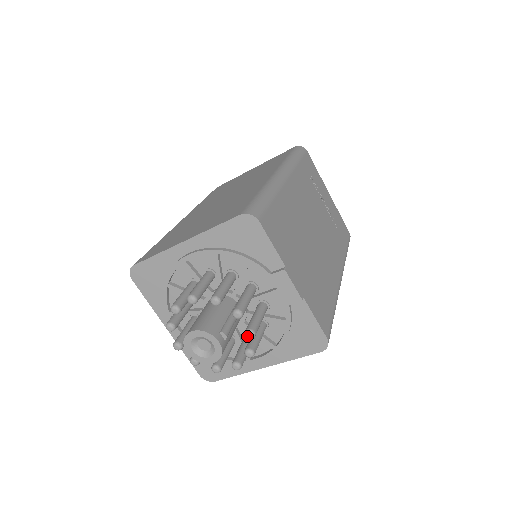
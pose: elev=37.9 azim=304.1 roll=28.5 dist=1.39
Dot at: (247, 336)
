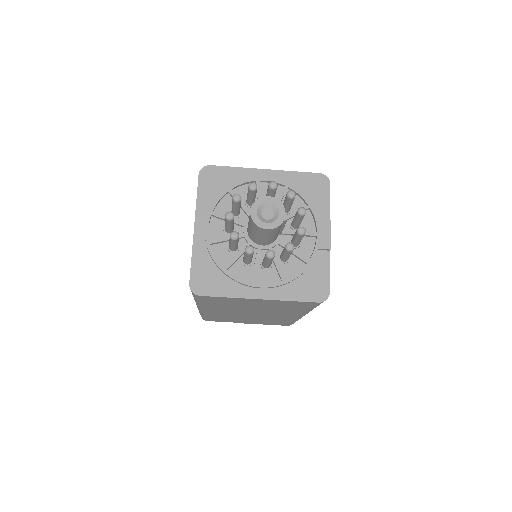
Dot at: (300, 230)
